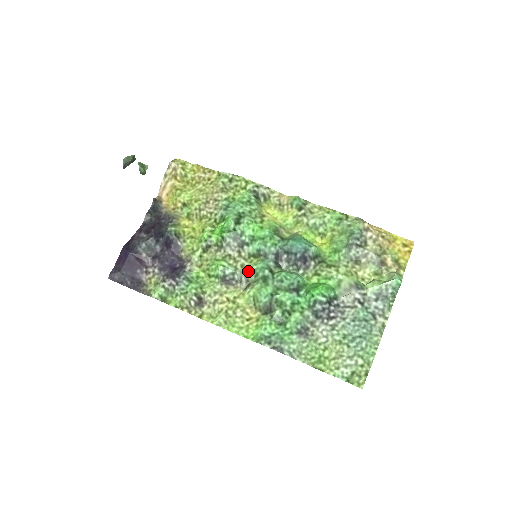
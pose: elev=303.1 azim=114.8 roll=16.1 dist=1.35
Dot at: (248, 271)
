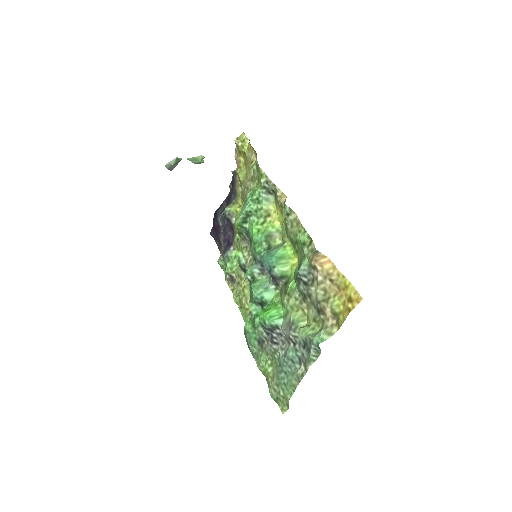
Dot at: occluded
